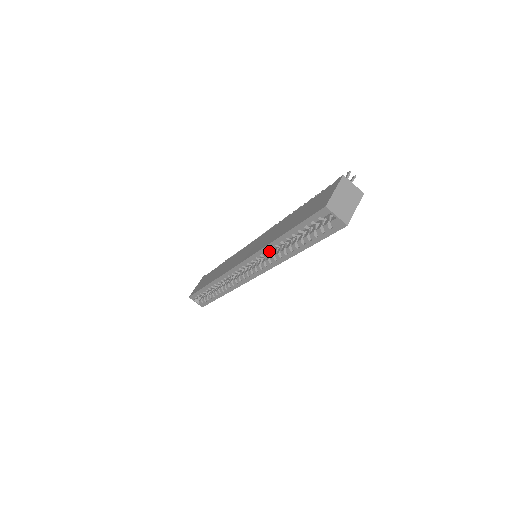
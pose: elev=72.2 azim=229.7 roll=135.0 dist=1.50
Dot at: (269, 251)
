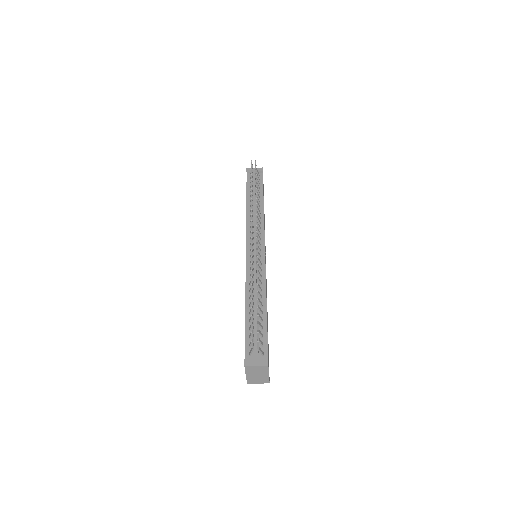
Dot at: occluded
